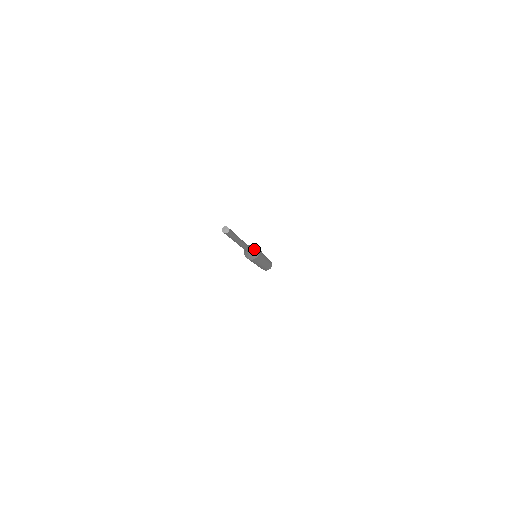
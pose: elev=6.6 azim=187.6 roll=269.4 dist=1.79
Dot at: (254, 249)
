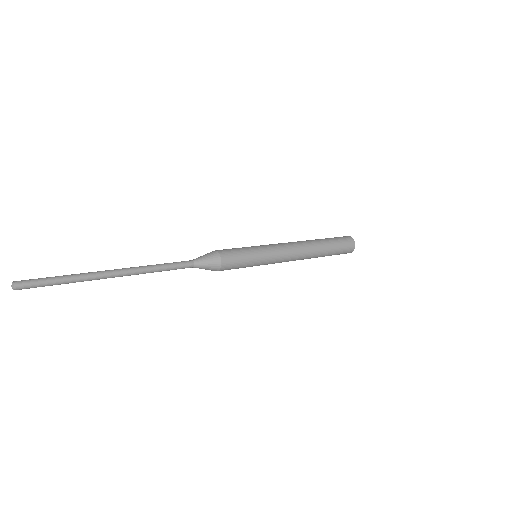
Dot at: (204, 258)
